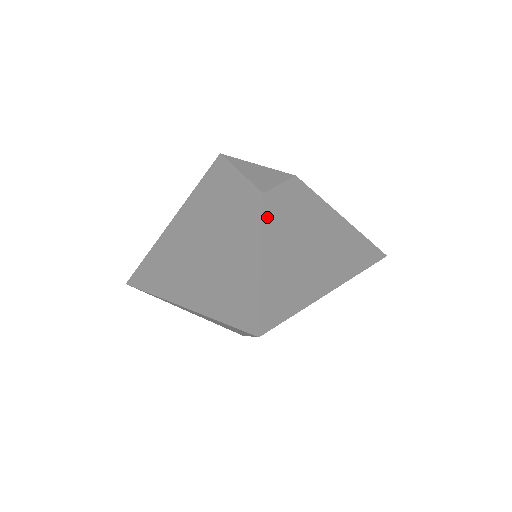
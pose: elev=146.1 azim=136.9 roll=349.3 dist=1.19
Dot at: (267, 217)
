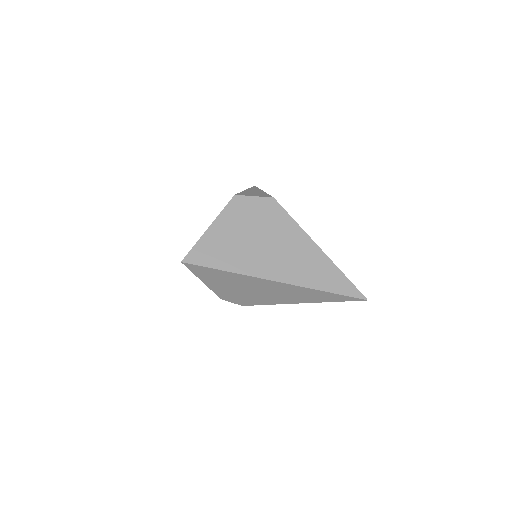
Dot at: (230, 208)
